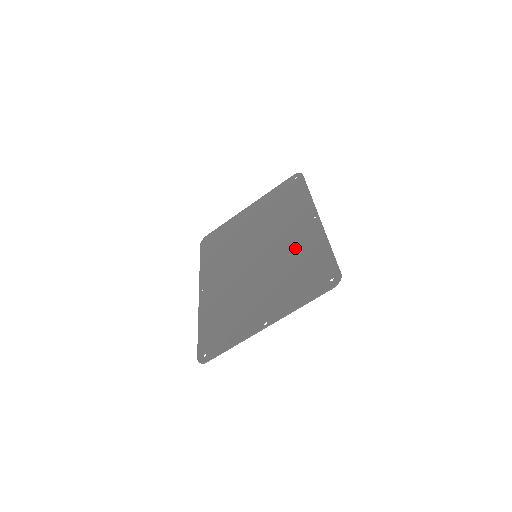
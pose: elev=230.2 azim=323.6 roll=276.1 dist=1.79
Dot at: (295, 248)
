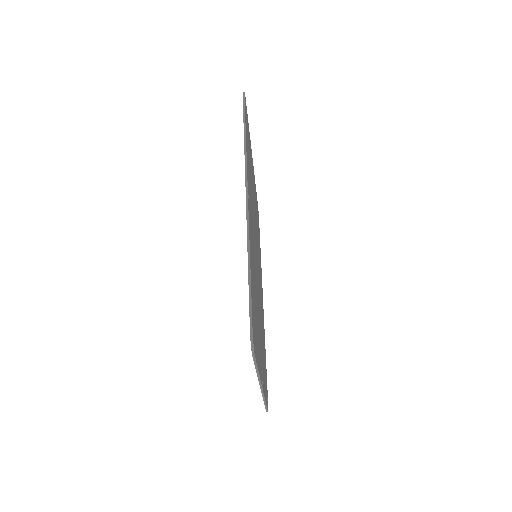
Dot at: occluded
